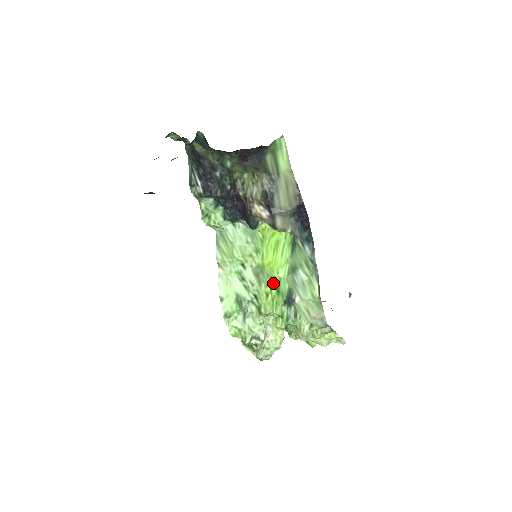
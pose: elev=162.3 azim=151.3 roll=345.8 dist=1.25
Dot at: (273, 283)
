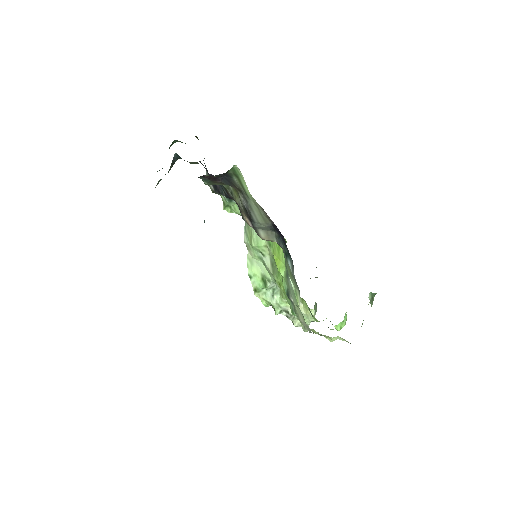
Dot at: (281, 277)
